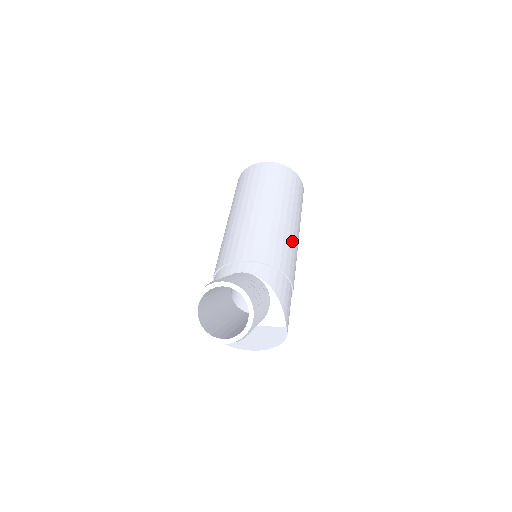
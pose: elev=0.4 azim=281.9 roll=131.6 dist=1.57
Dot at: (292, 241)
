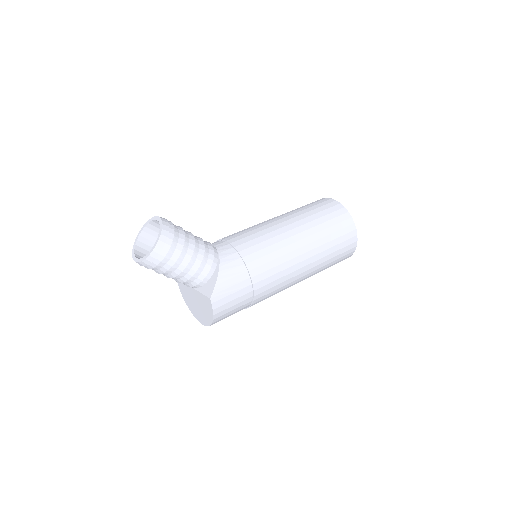
Dot at: (285, 253)
